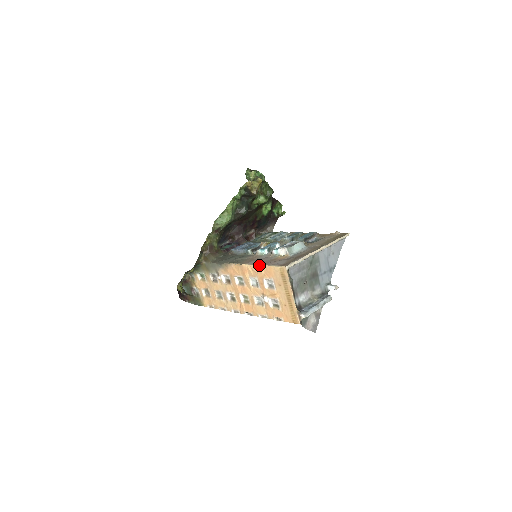
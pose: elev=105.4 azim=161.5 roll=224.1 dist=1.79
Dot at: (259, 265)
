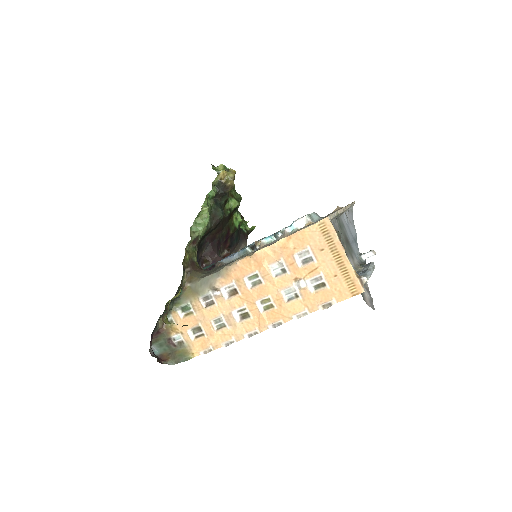
Dot at: (284, 238)
